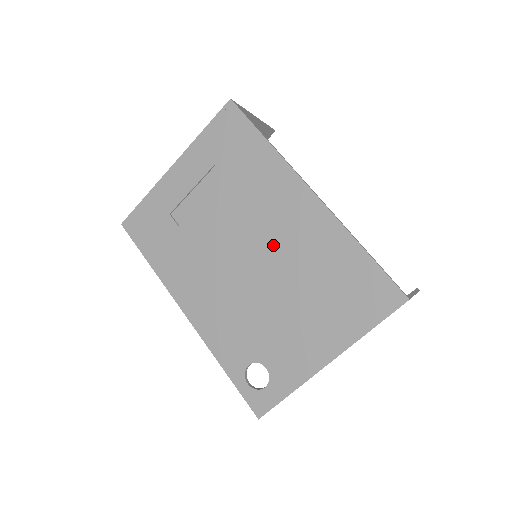
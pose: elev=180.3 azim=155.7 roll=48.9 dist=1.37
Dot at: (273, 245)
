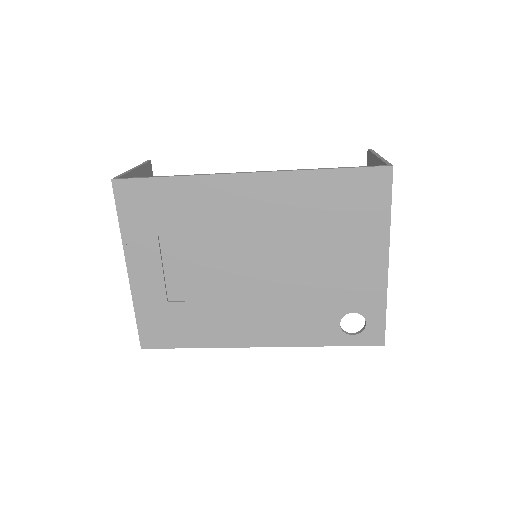
Dot at: (265, 237)
